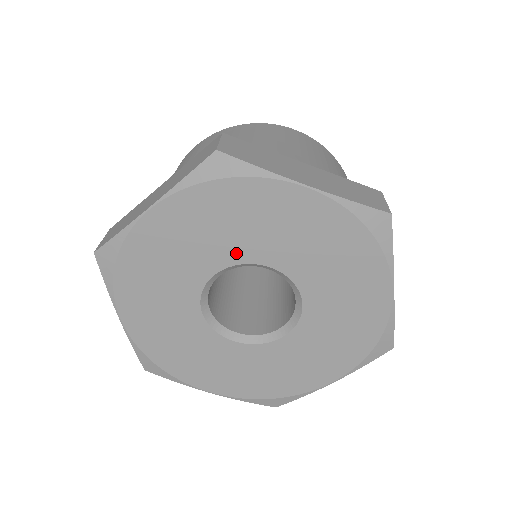
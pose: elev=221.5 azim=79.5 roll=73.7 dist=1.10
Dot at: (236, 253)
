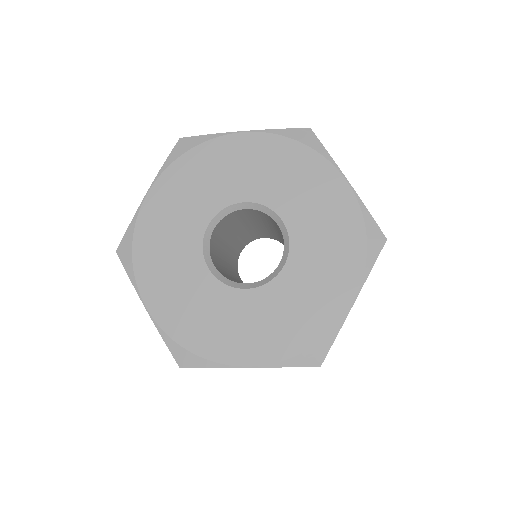
Dot at: (216, 201)
